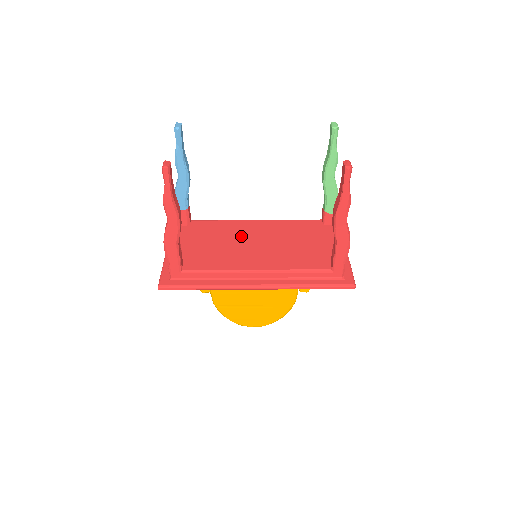
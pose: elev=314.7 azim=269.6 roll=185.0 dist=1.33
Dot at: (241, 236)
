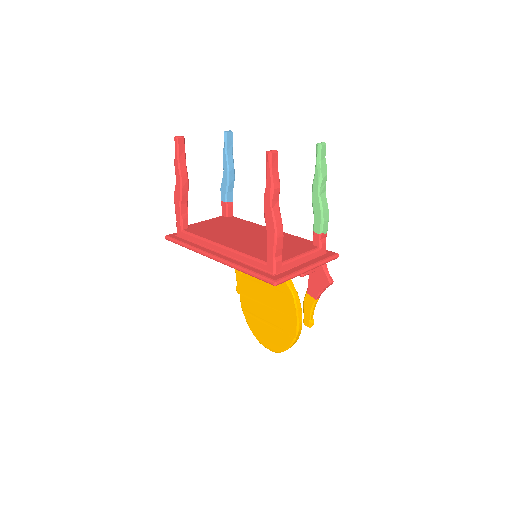
Dot at: (245, 230)
